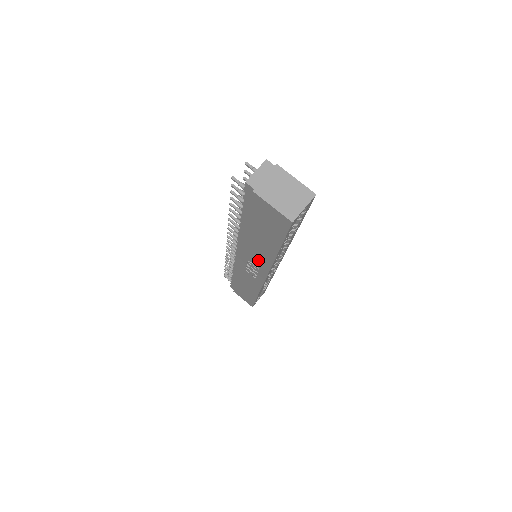
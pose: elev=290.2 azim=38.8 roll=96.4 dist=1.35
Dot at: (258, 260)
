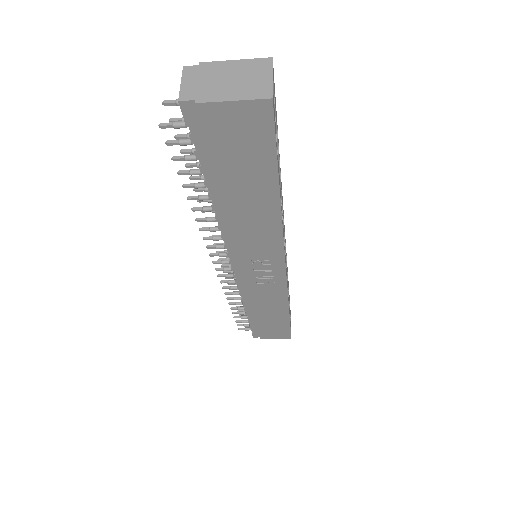
Dot at: (263, 244)
